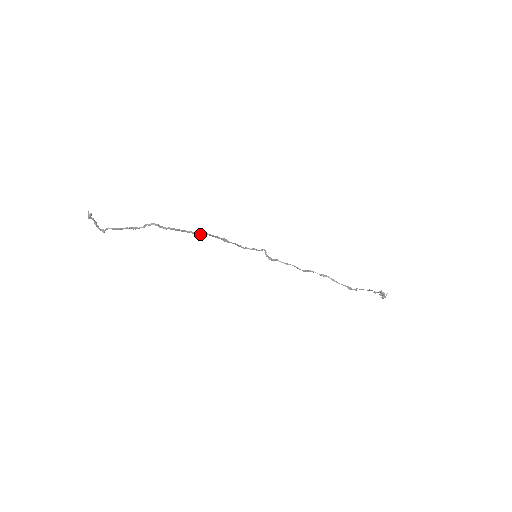
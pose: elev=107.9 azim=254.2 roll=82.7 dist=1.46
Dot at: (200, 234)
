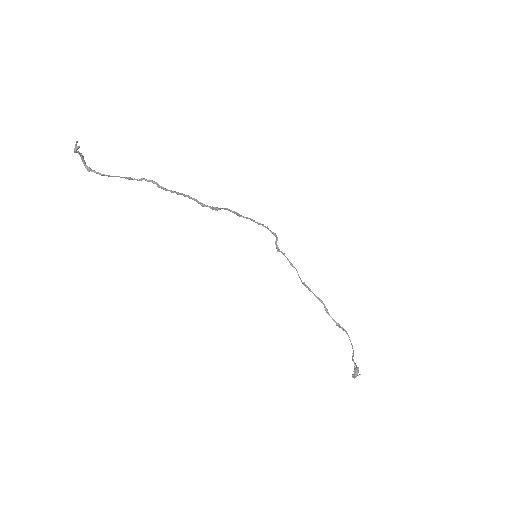
Dot at: (206, 206)
